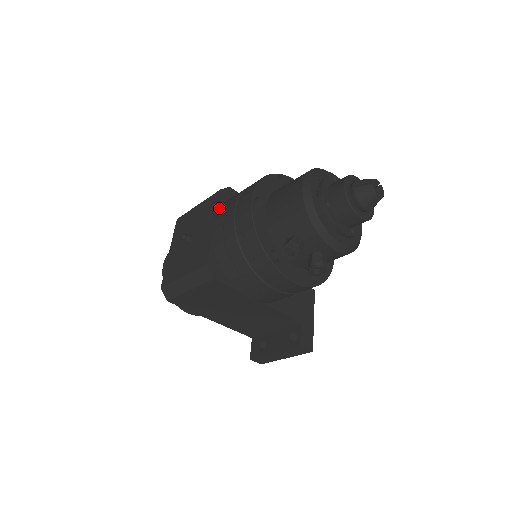
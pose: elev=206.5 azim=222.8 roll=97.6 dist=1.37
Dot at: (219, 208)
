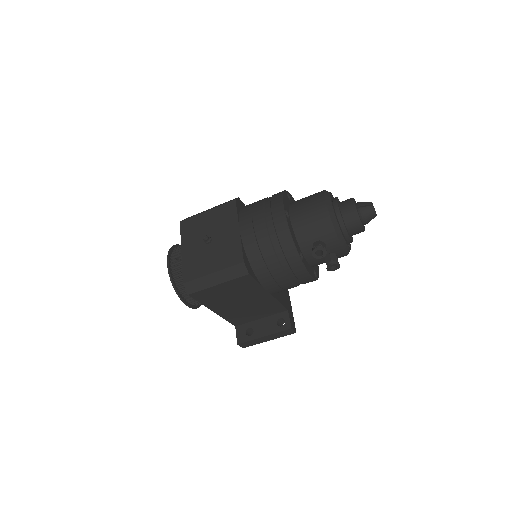
Dot at: (240, 215)
